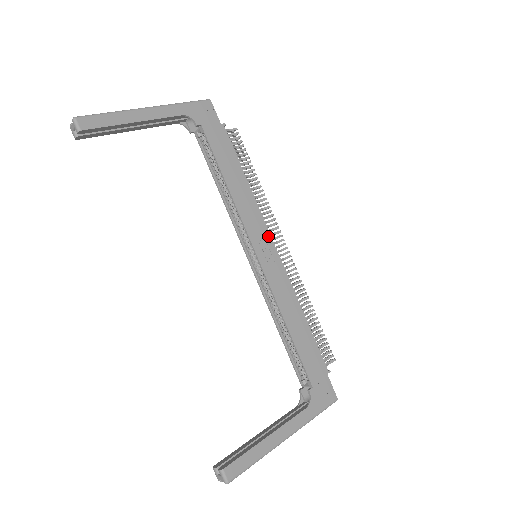
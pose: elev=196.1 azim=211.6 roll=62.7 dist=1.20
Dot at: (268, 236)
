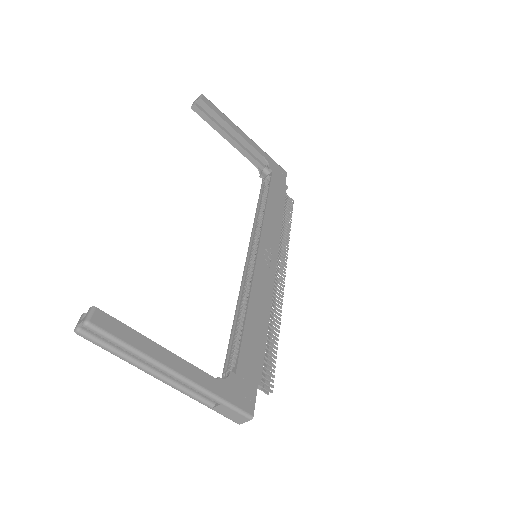
Dot at: (276, 252)
